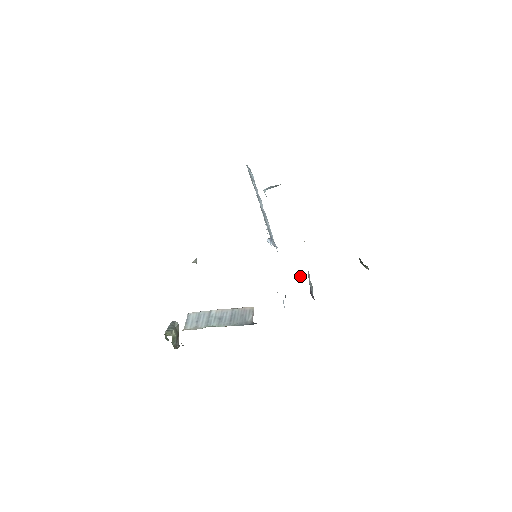
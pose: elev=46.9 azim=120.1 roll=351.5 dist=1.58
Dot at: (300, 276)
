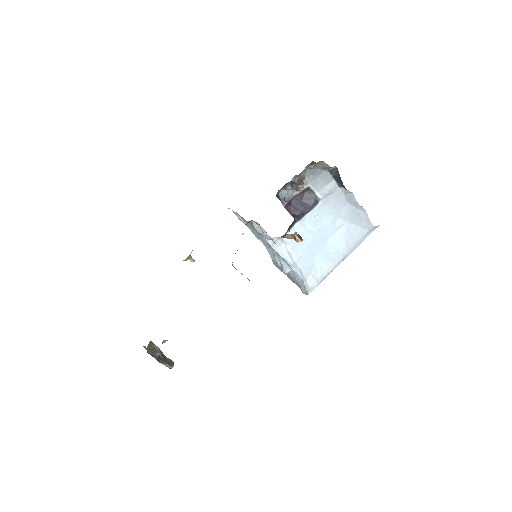
Dot at: occluded
